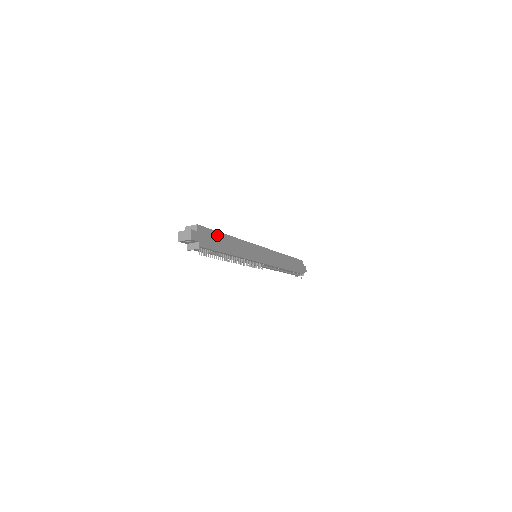
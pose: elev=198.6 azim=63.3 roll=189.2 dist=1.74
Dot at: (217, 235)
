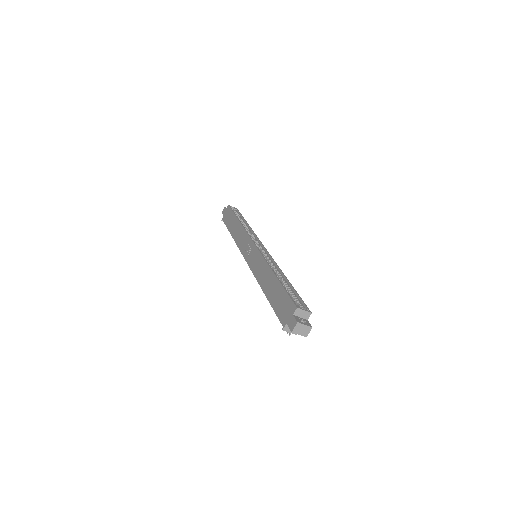
Dot at: occluded
